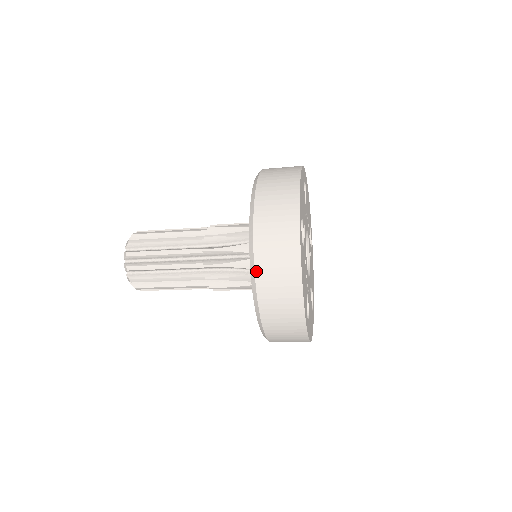
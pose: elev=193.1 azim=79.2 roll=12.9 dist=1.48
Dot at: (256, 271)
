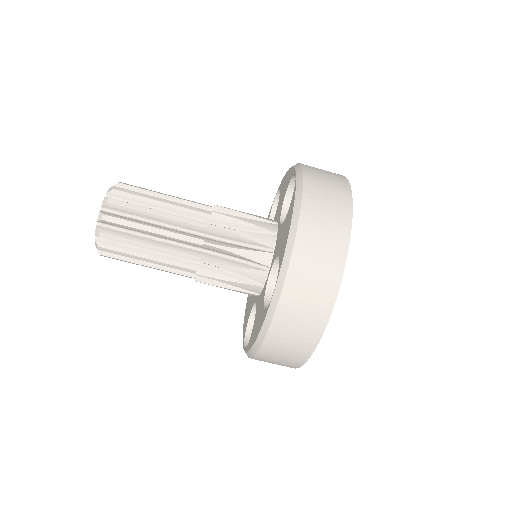
Dot at: (303, 206)
